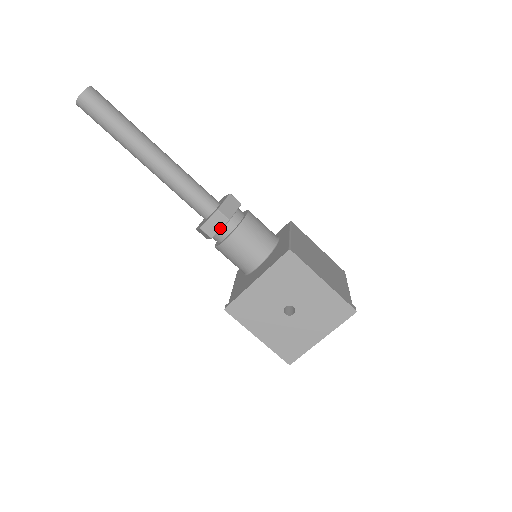
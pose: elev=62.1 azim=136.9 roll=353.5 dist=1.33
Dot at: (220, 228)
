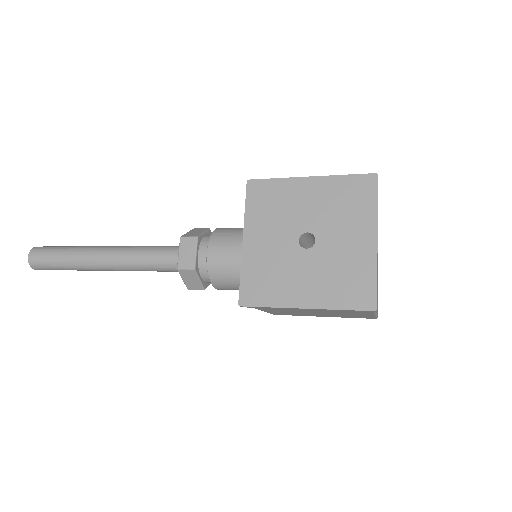
Dot at: (195, 252)
